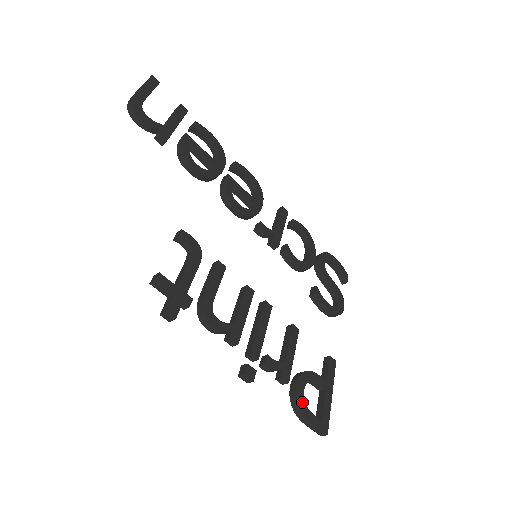
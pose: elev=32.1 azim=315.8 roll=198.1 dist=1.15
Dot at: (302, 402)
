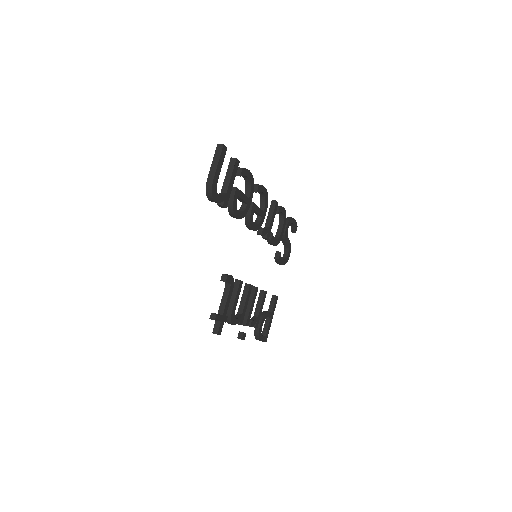
Dot at: (260, 334)
